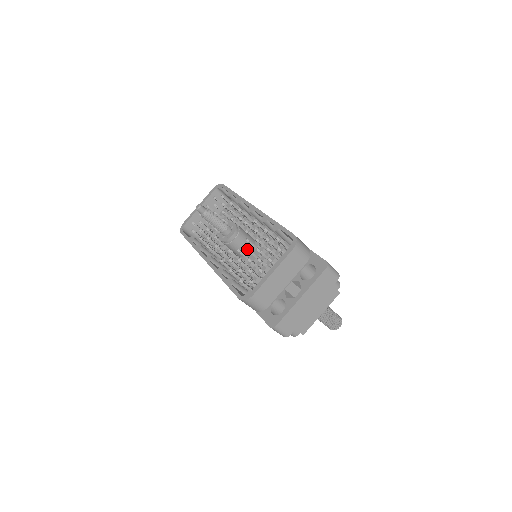
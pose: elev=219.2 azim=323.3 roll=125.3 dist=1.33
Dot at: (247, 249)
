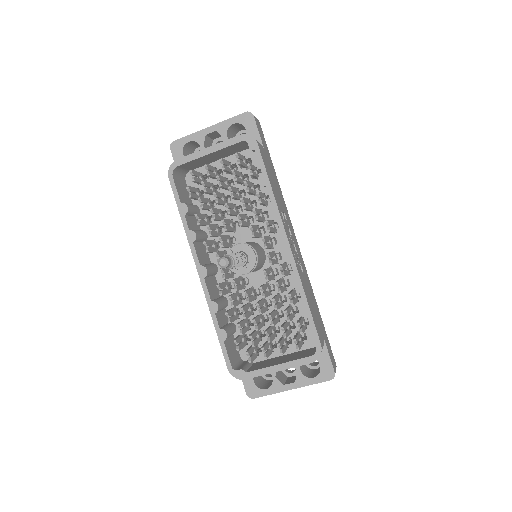
Dot at: (258, 305)
